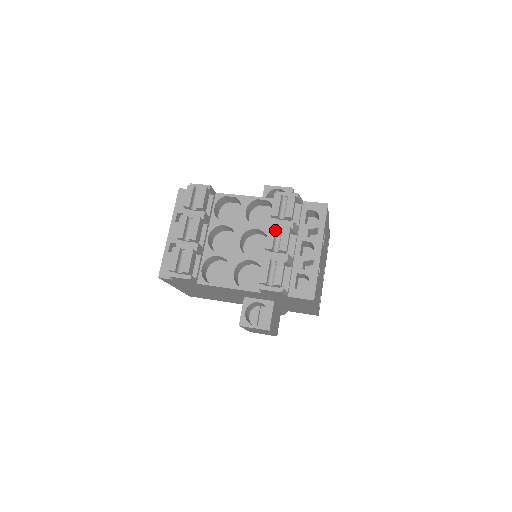
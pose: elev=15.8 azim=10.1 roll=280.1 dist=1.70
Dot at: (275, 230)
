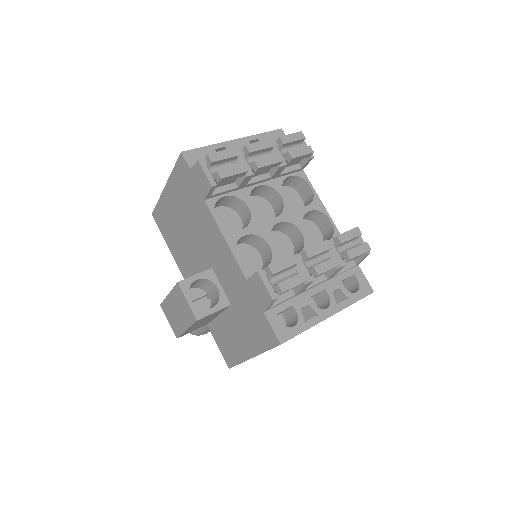
Dot at: (328, 249)
